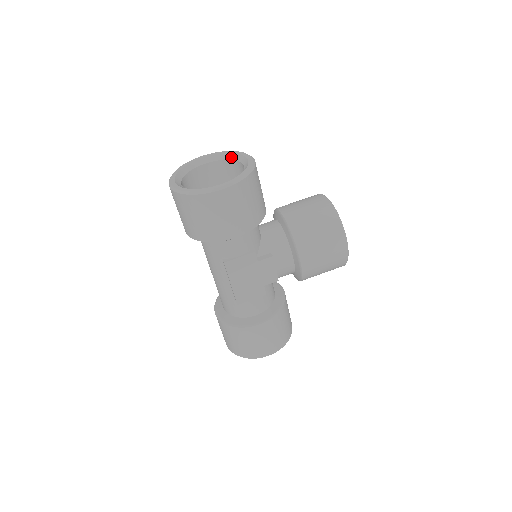
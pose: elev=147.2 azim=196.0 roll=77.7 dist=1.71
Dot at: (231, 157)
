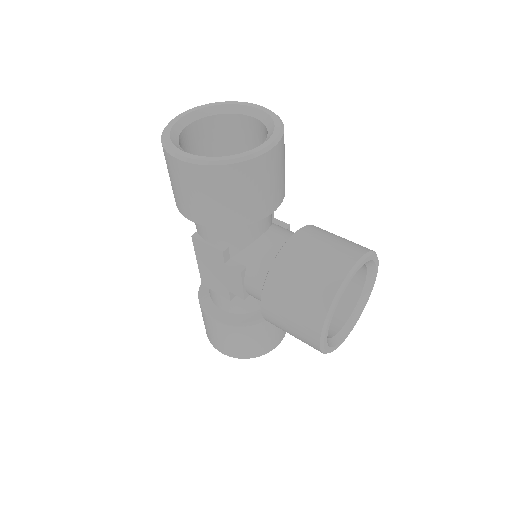
Dot at: (270, 128)
